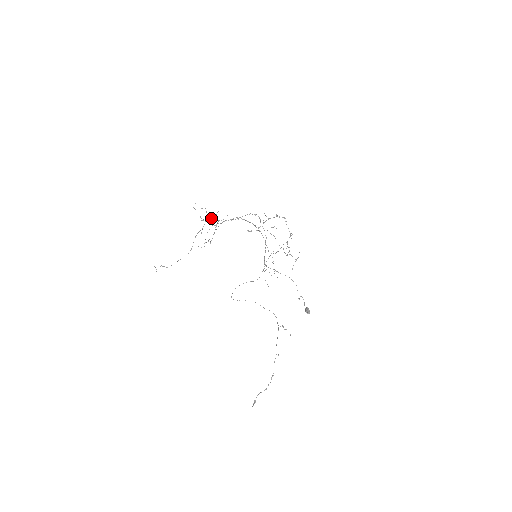
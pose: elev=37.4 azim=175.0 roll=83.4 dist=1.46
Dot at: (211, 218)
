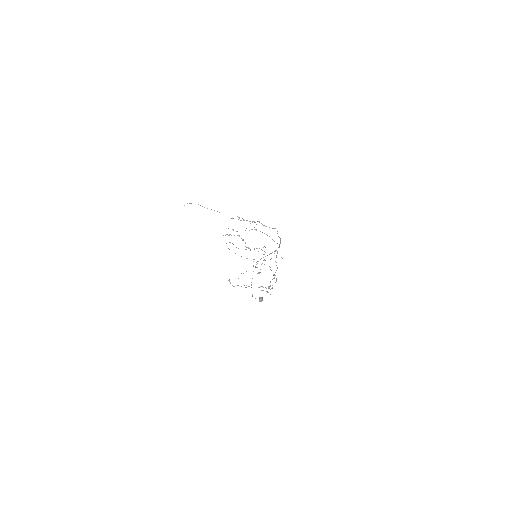
Dot at: (252, 222)
